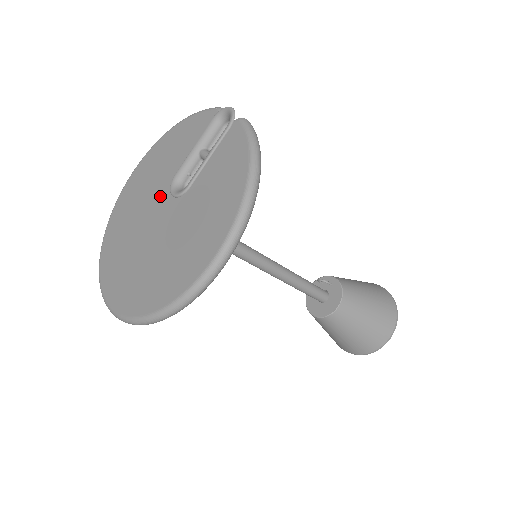
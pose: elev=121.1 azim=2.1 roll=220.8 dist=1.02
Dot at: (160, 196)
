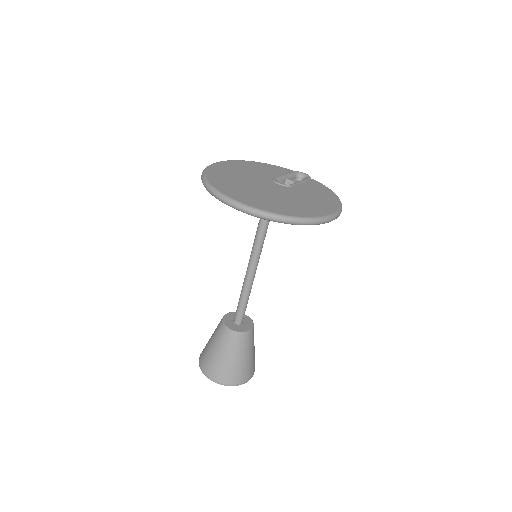
Dot at: (264, 180)
